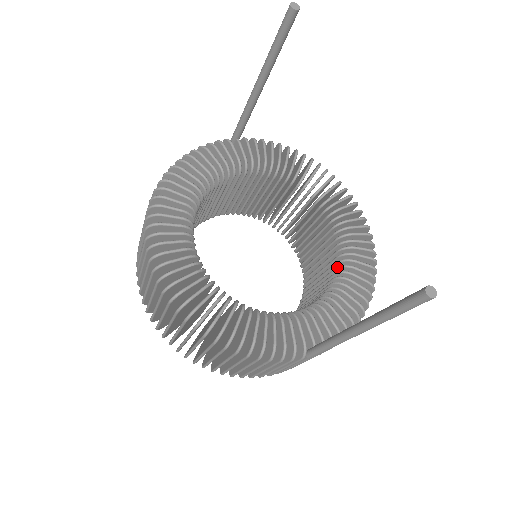
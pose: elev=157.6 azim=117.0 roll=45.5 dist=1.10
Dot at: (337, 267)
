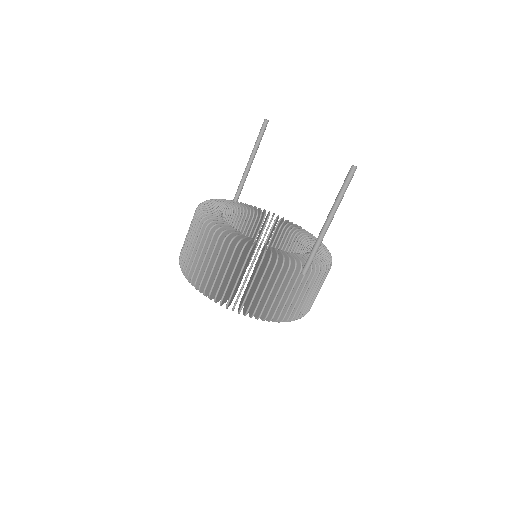
Dot at: (307, 250)
